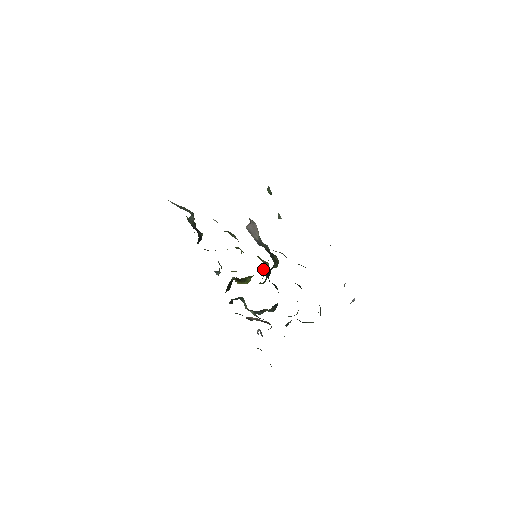
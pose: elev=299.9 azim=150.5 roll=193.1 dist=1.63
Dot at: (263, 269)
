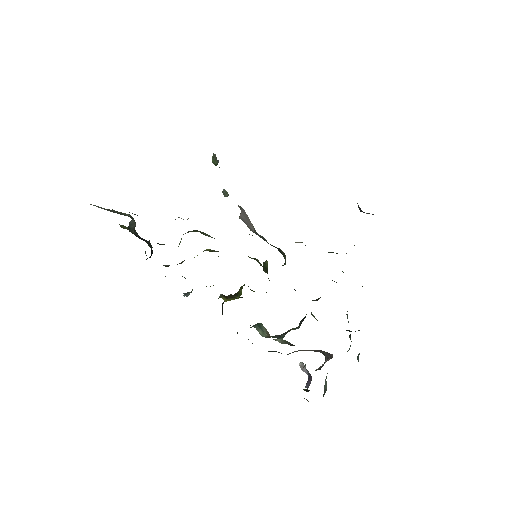
Dot at: (264, 271)
